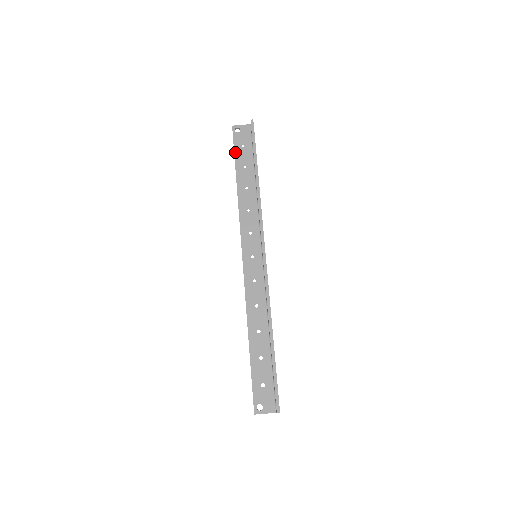
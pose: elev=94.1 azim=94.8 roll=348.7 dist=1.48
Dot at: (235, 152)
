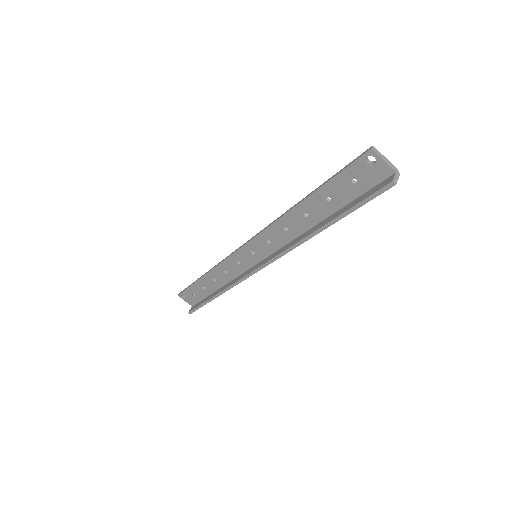
Dot at: (336, 177)
